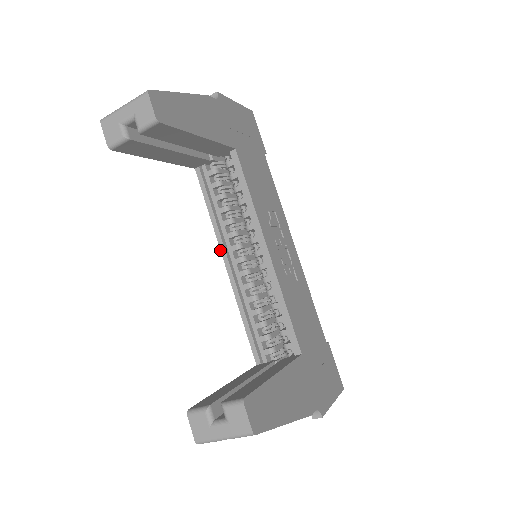
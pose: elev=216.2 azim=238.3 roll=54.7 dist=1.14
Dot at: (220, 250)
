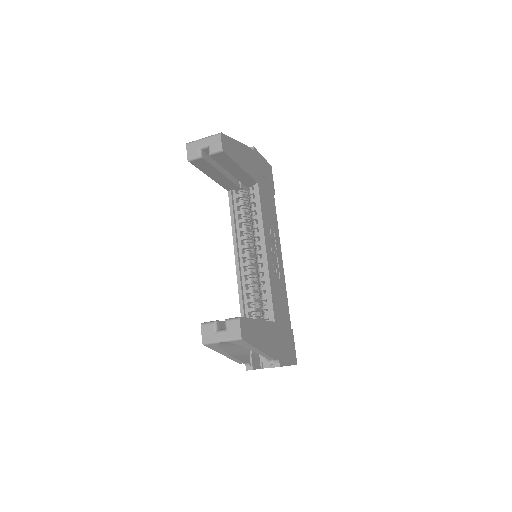
Dot at: occluded
